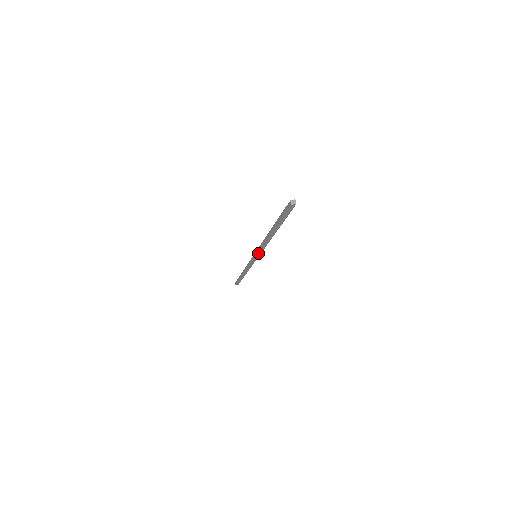
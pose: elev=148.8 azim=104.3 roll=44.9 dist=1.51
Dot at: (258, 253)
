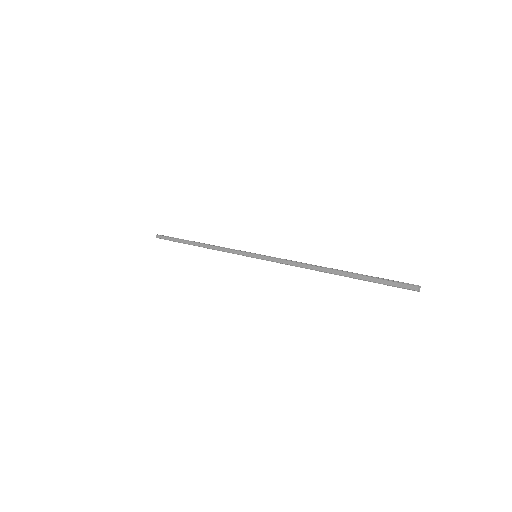
Dot at: (268, 260)
